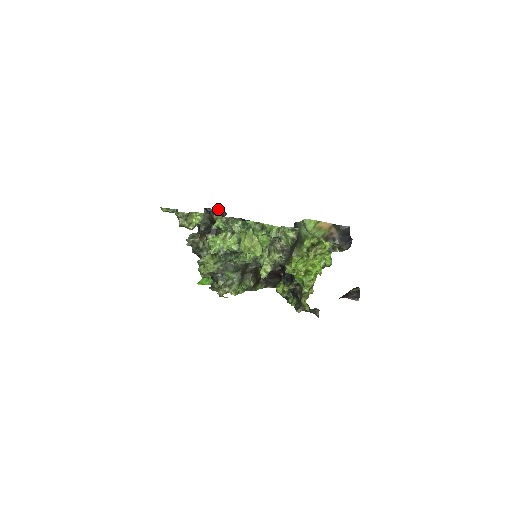
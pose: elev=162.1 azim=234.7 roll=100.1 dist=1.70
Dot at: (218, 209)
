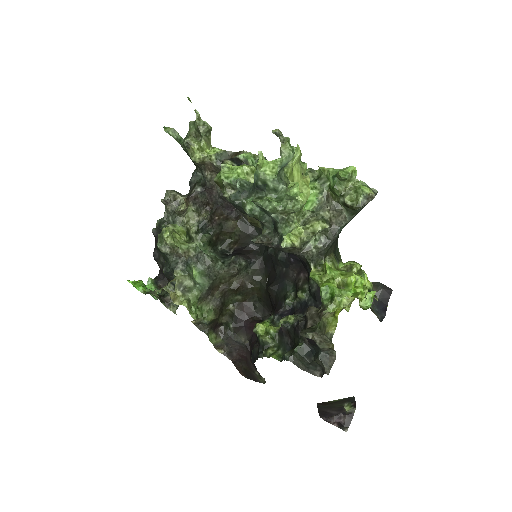
Dot at: occluded
